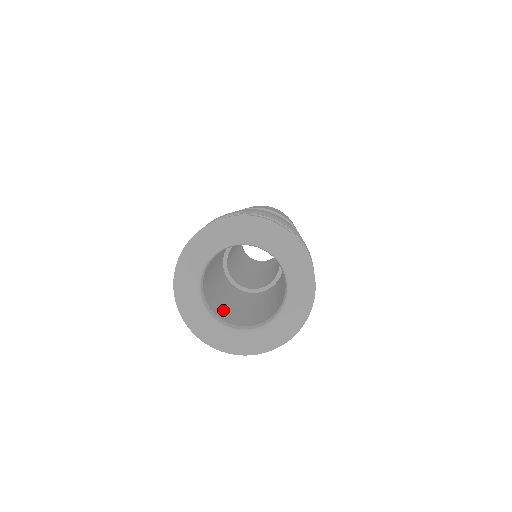
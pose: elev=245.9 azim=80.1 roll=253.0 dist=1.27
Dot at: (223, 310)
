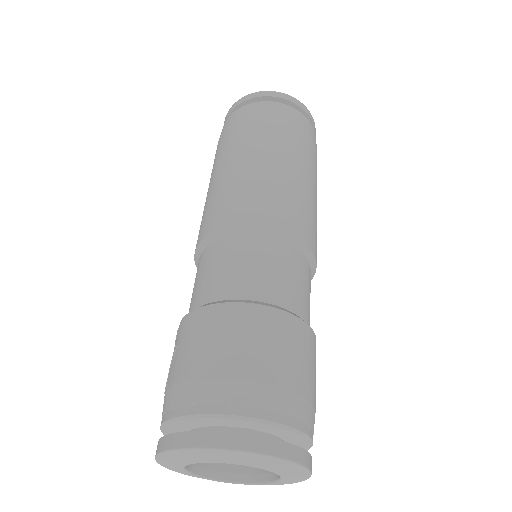
Dot at: occluded
